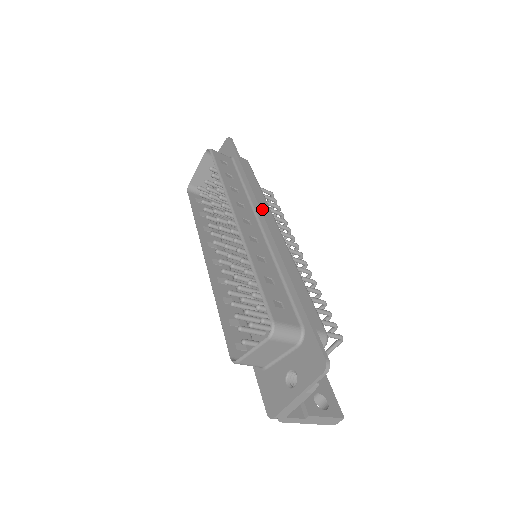
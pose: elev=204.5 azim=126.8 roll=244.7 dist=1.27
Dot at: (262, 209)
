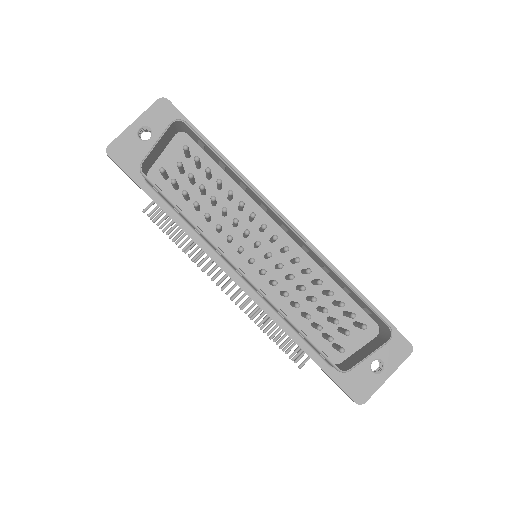
Dot at: (276, 208)
